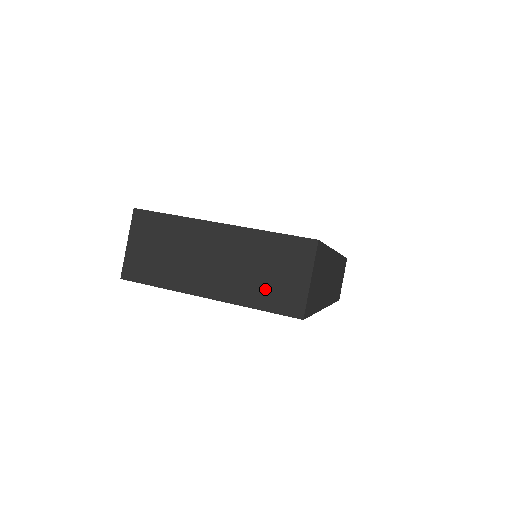
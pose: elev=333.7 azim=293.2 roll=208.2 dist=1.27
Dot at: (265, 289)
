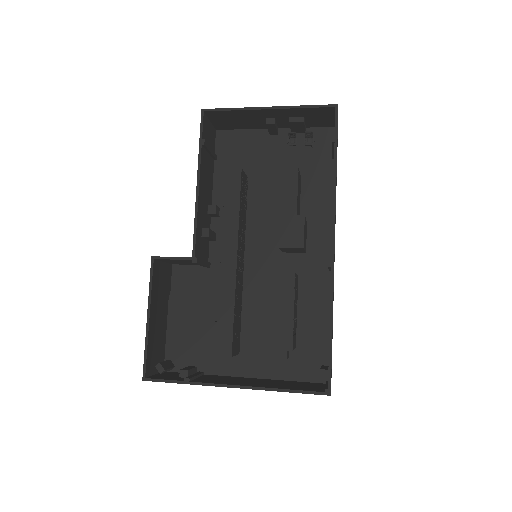
Dot at: (309, 112)
